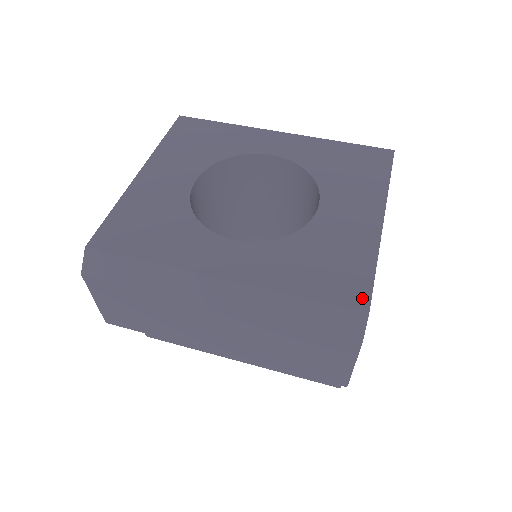
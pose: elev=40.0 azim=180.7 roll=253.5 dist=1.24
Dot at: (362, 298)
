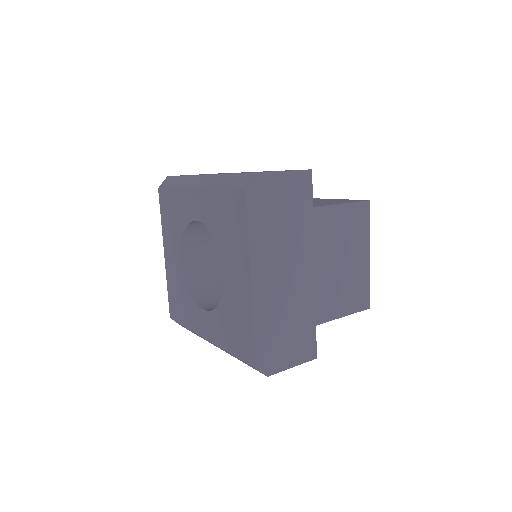
Dot at: (251, 356)
